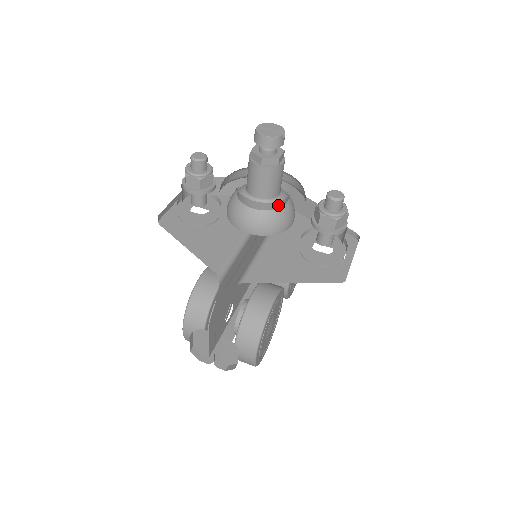
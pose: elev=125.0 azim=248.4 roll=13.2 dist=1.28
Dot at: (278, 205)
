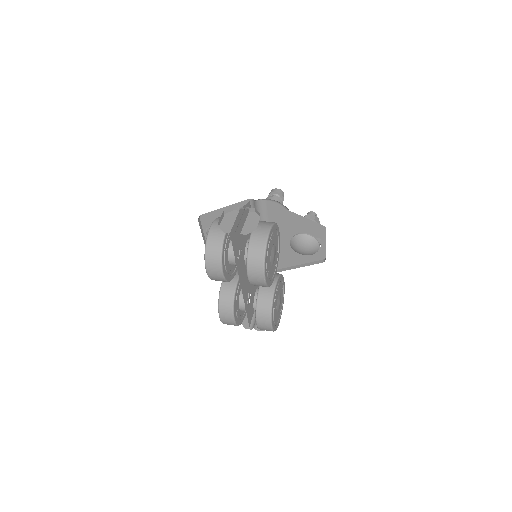
Dot at: occluded
